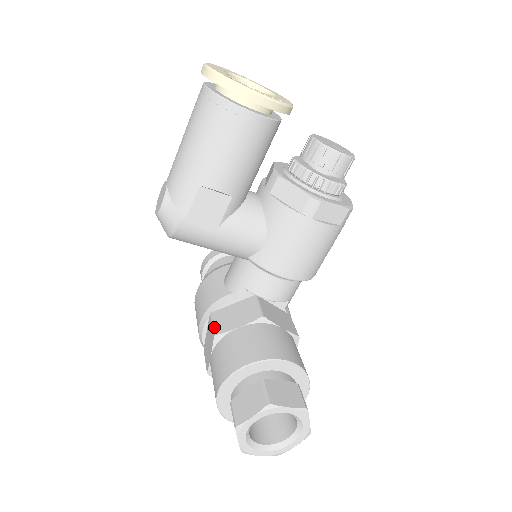
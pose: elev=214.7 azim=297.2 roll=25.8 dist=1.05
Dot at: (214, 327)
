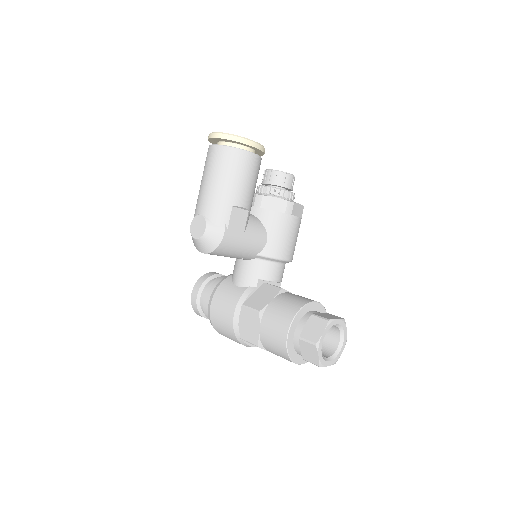
Dot at: (254, 308)
